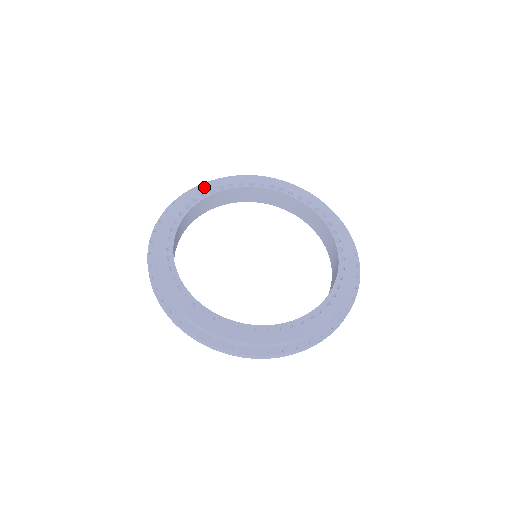
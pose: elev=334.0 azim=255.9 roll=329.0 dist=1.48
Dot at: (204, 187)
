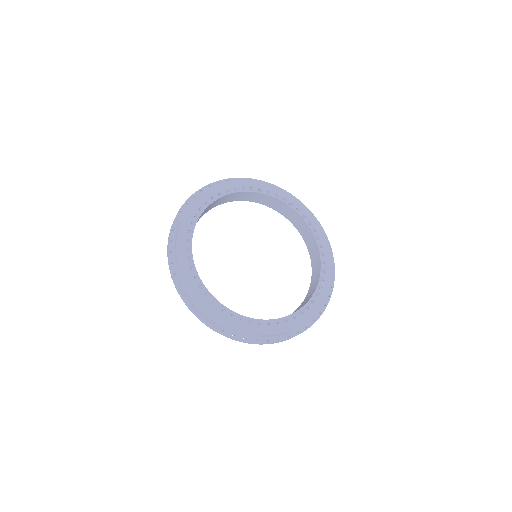
Dot at: (213, 190)
